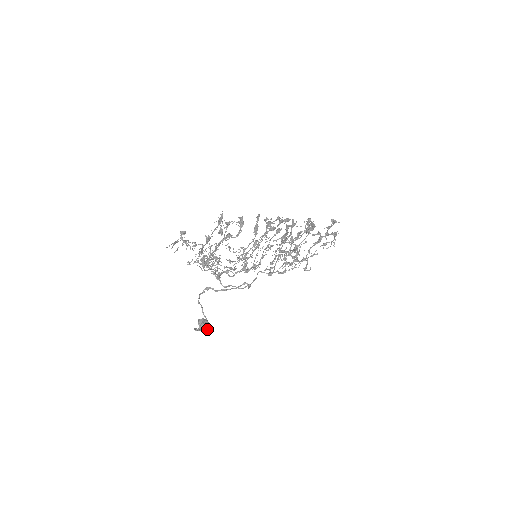
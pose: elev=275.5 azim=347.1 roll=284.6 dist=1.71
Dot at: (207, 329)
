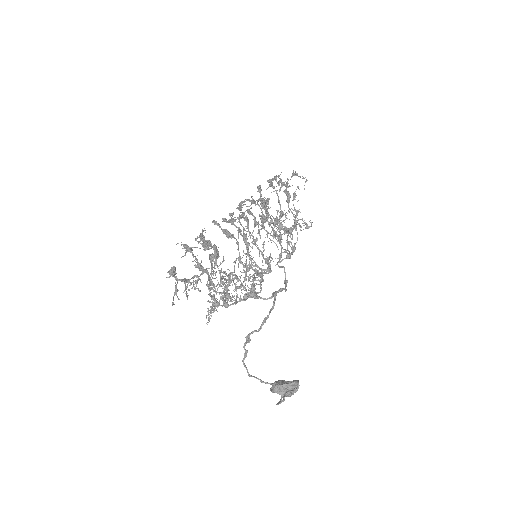
Dot at: (291, 385)
